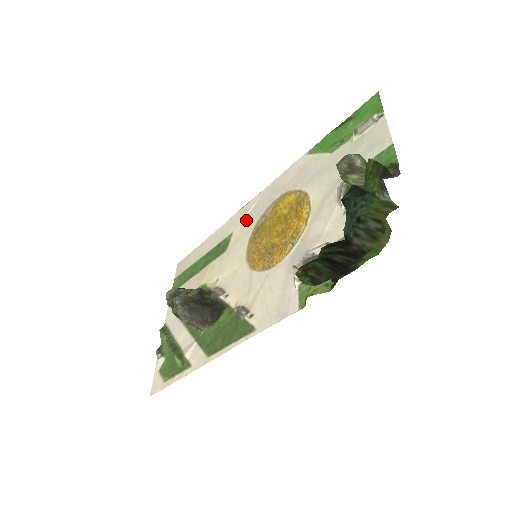
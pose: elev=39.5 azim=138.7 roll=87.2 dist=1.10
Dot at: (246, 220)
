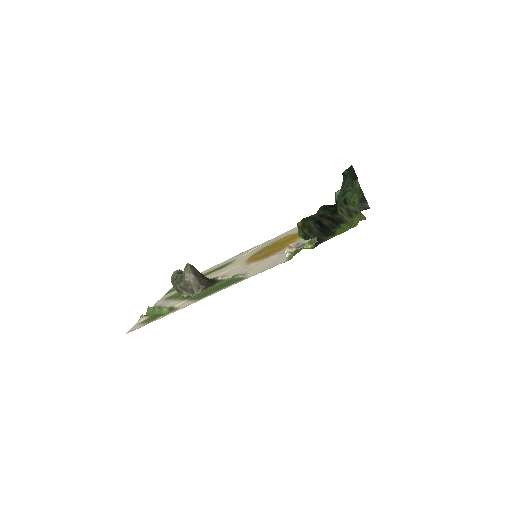
Dot at: (249, 252)
